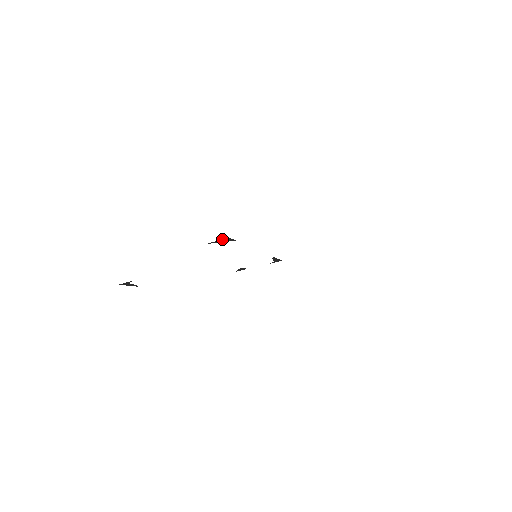
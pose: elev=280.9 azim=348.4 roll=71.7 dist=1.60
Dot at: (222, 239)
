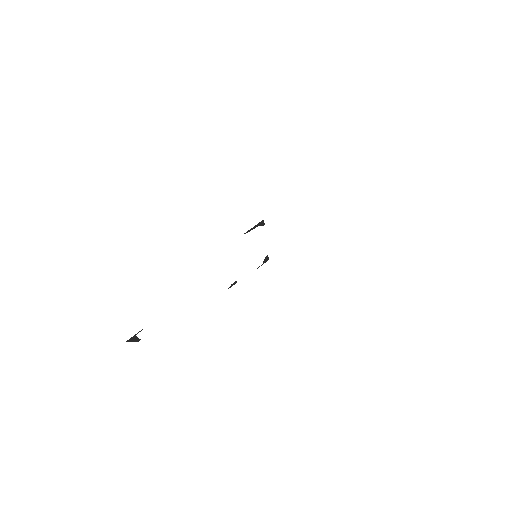
Dot at: (257, 224)
